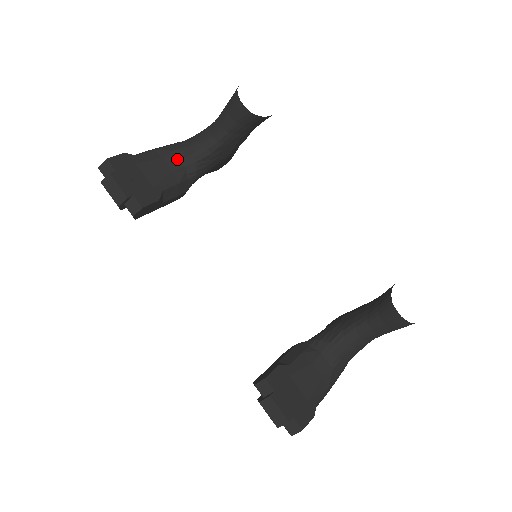
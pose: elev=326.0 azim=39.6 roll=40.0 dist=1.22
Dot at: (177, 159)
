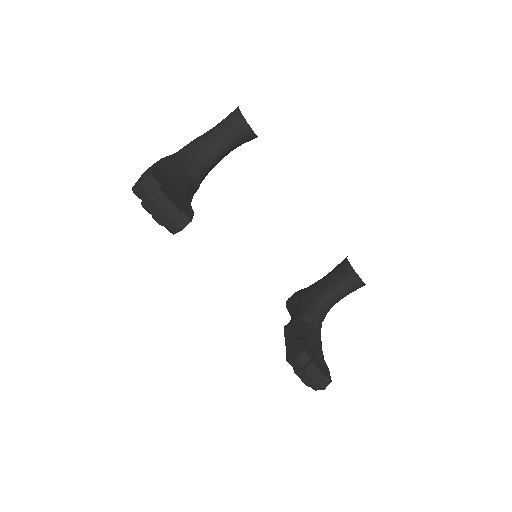
Dot at: (186, 174)
